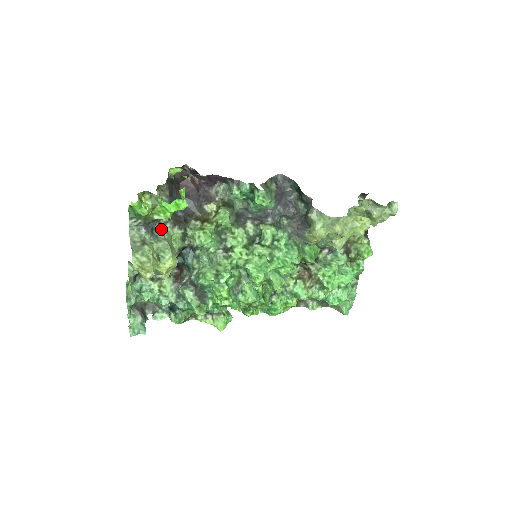
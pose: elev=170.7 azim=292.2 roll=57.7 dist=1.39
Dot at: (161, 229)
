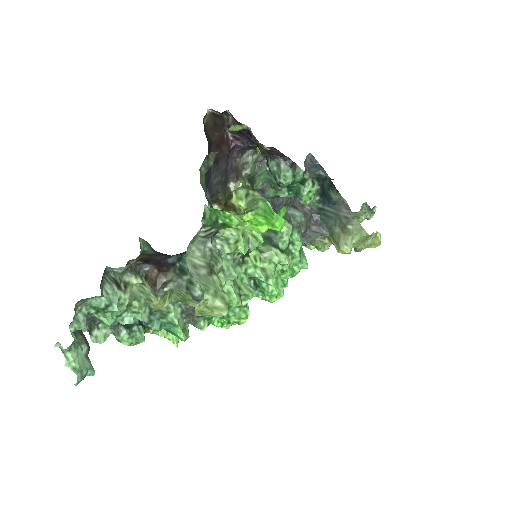
Dot at: occluded
